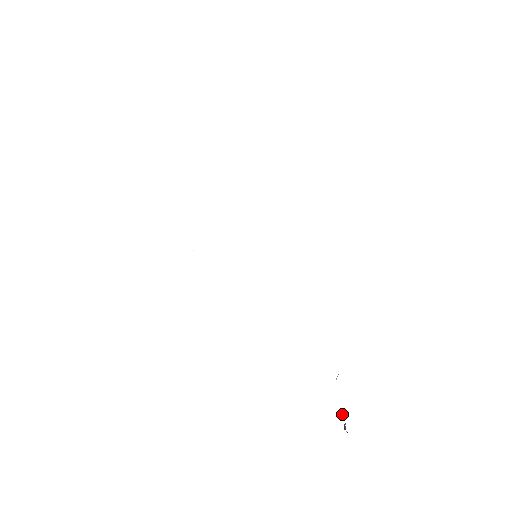
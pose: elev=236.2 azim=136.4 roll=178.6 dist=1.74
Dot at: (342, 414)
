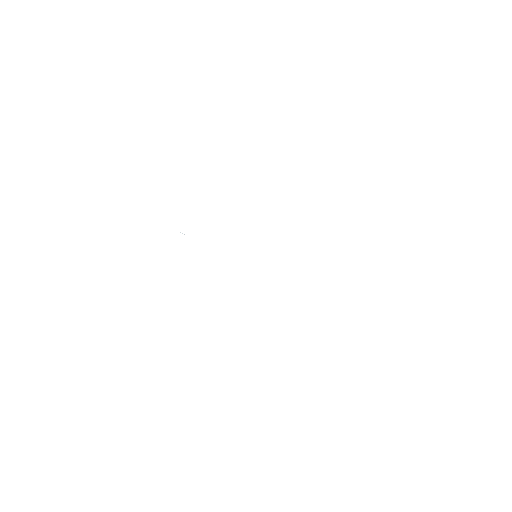
Dot at: occluded
